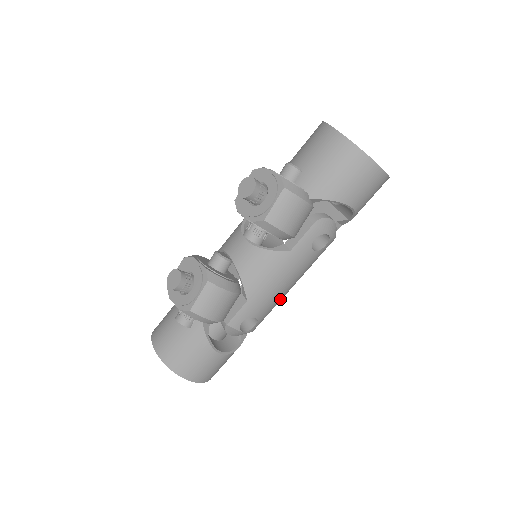
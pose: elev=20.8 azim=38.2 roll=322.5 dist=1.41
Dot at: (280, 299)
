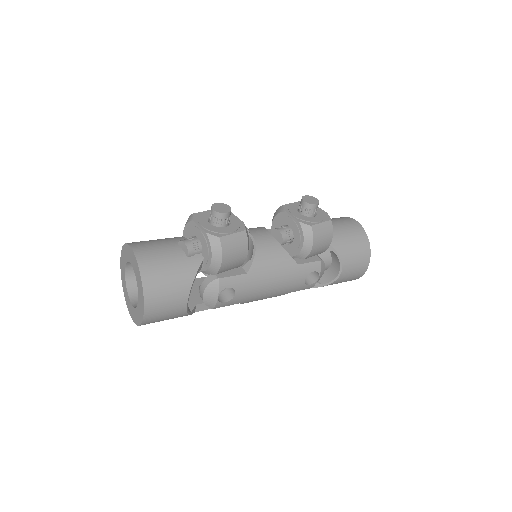
Dot at: (253, 299)
